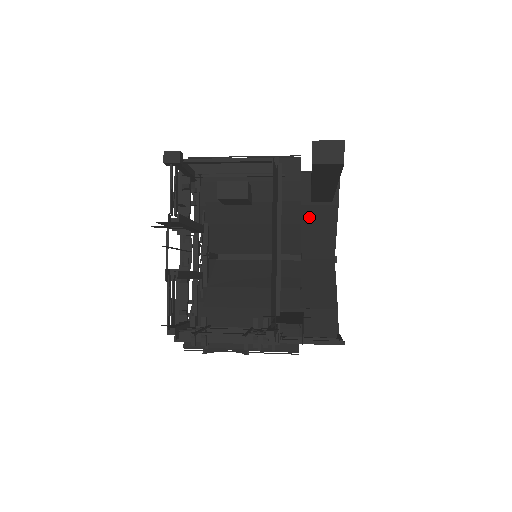
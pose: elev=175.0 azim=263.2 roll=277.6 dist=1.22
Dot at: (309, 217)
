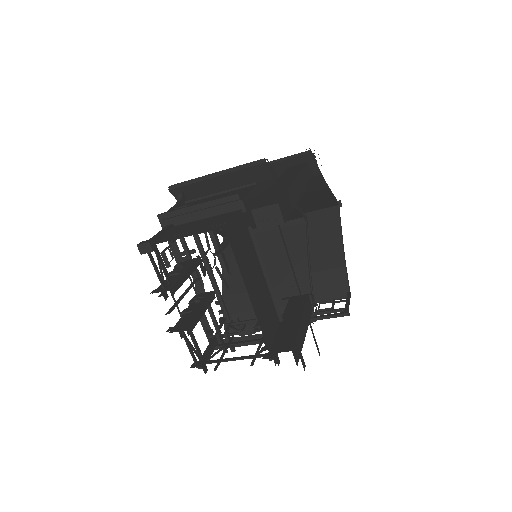
Dot at: occluded
